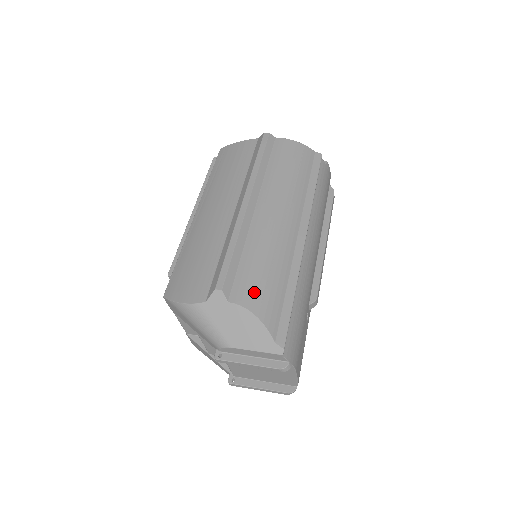
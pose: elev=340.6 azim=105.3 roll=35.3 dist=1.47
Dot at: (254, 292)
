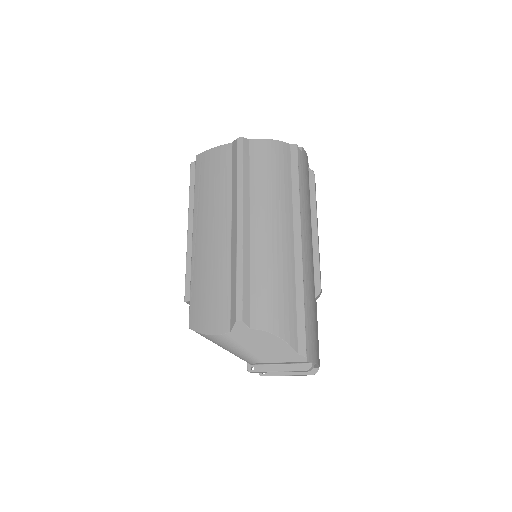
Dot at: (270, 314)
